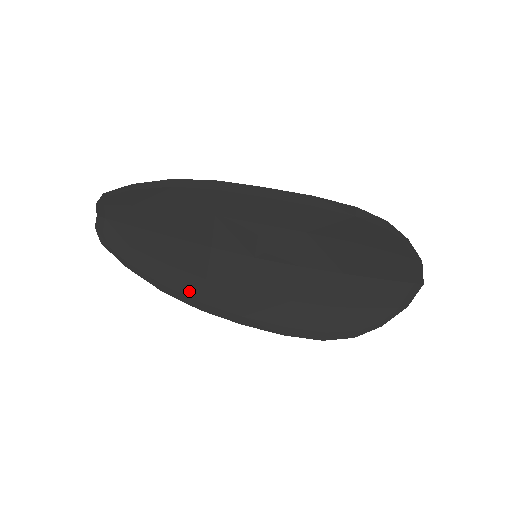
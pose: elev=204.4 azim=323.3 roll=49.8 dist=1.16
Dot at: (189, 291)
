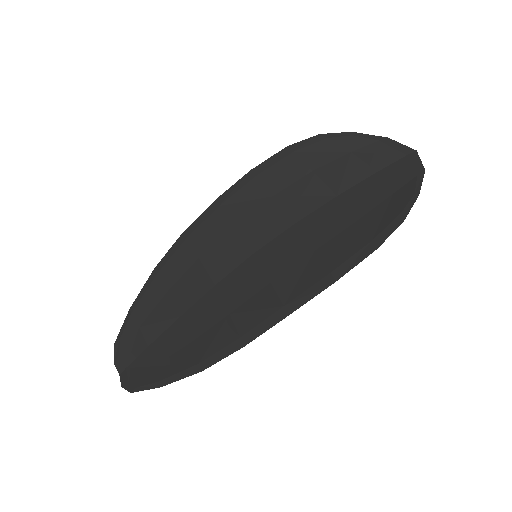
Dot at: (223, 341)
